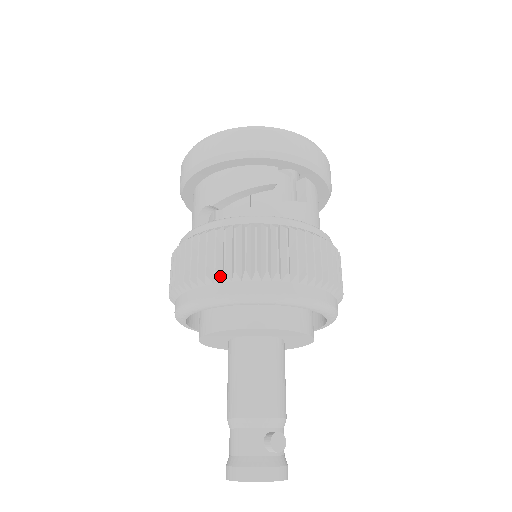
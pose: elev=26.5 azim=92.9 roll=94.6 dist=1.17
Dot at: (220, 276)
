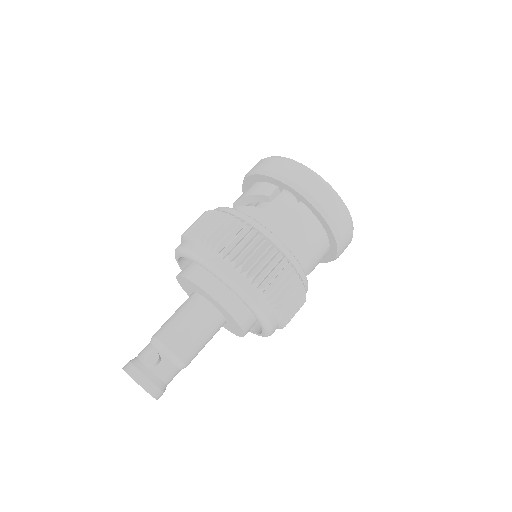
Dot at: occluded
